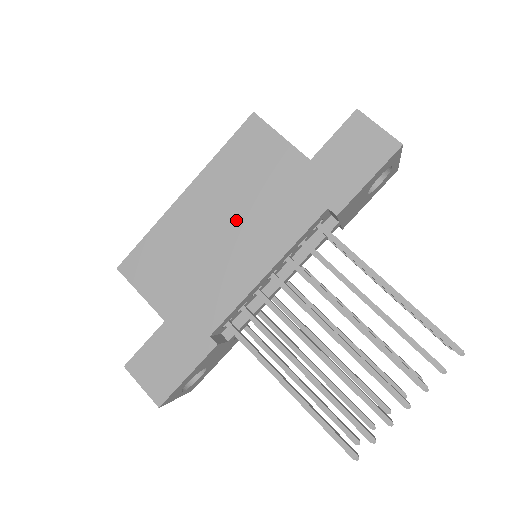
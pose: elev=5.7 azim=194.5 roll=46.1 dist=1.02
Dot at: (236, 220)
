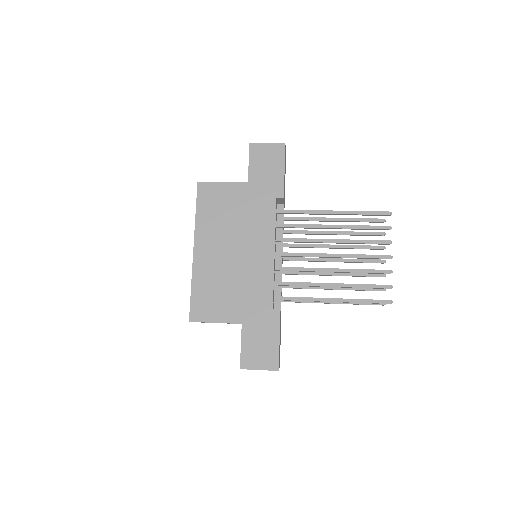
Dot at: (235, 240)
